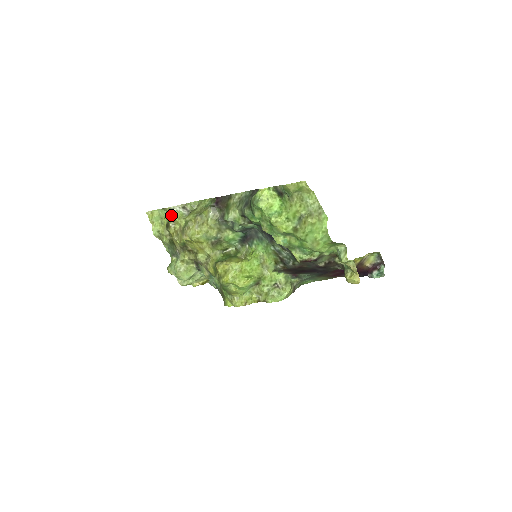
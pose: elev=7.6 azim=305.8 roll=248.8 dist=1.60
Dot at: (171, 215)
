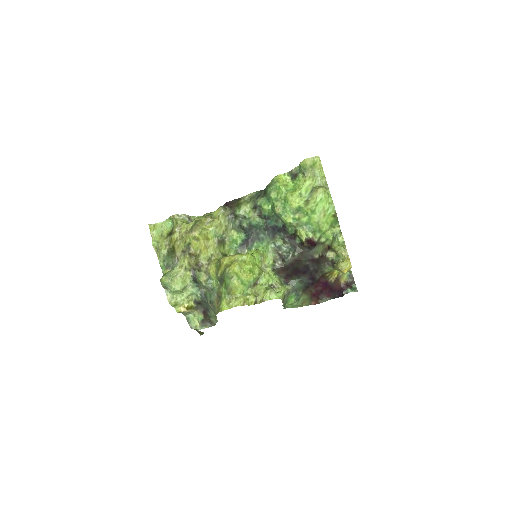
Dot at: (179, 220)
